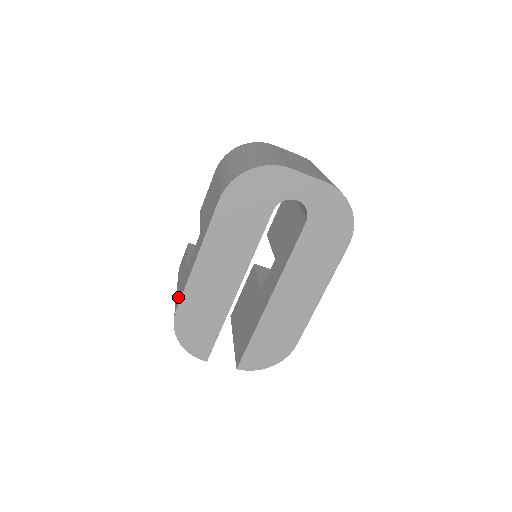
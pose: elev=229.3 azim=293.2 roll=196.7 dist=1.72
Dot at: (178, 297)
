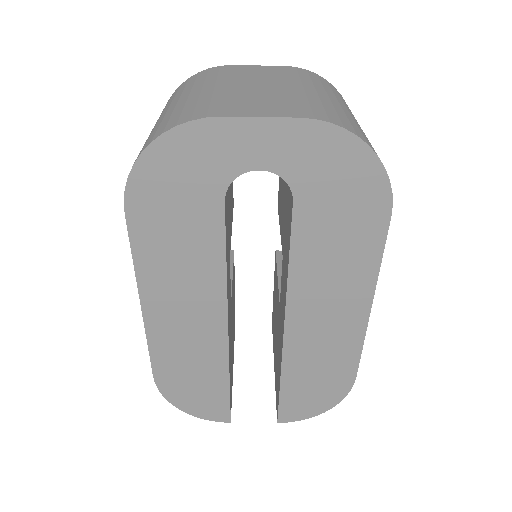
Dot at: occluded
